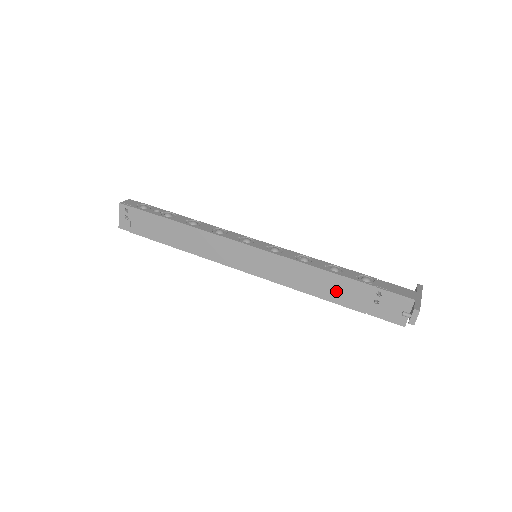
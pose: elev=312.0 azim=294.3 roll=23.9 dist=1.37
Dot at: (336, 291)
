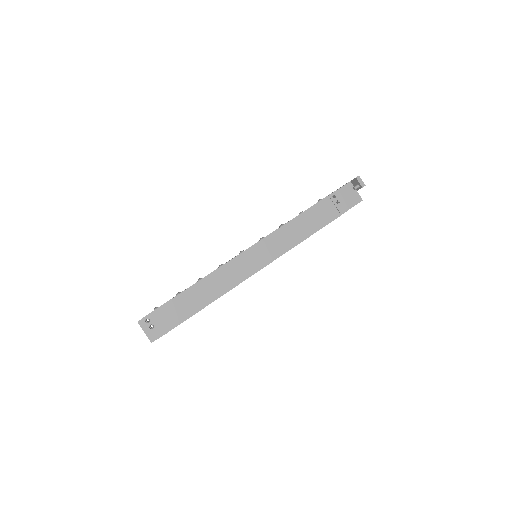
Dot at: (315, 220)
